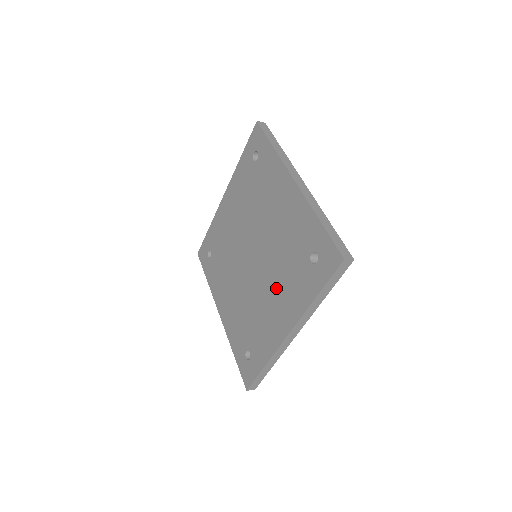
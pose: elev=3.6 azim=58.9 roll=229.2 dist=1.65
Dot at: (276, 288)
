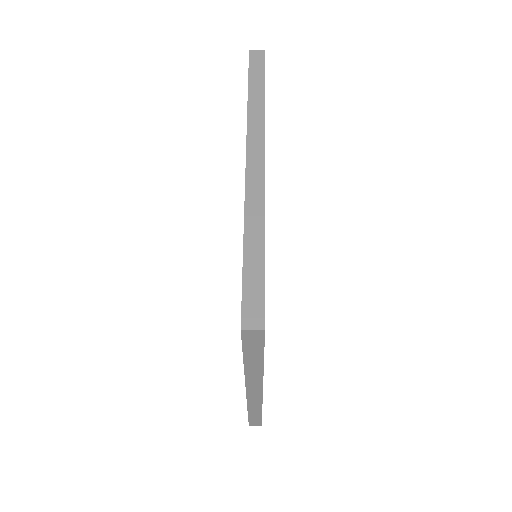
Dot at: occluded
